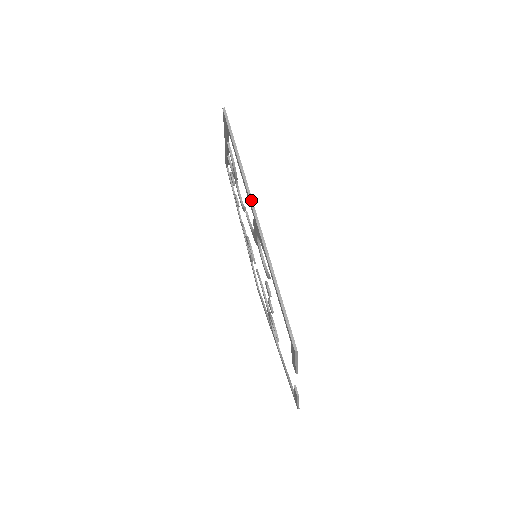
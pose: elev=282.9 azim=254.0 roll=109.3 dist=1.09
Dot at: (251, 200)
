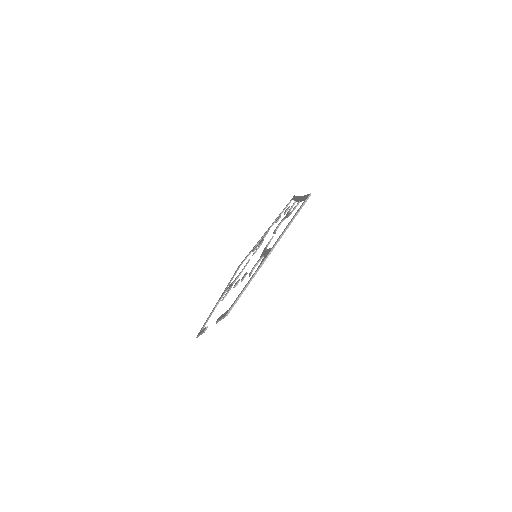
Dot at: occluded
